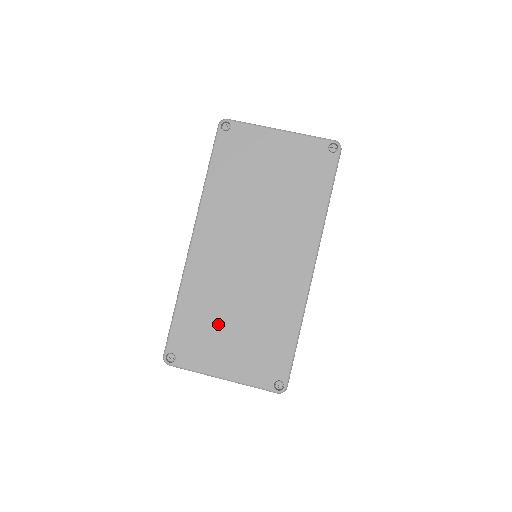
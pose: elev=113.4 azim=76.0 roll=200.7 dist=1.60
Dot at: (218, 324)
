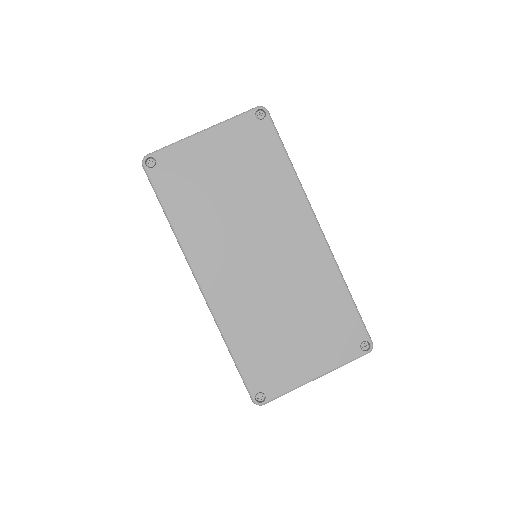
Dot at: (278, 338)
